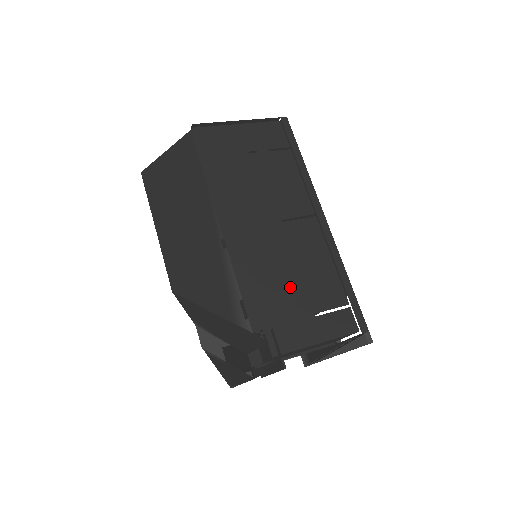
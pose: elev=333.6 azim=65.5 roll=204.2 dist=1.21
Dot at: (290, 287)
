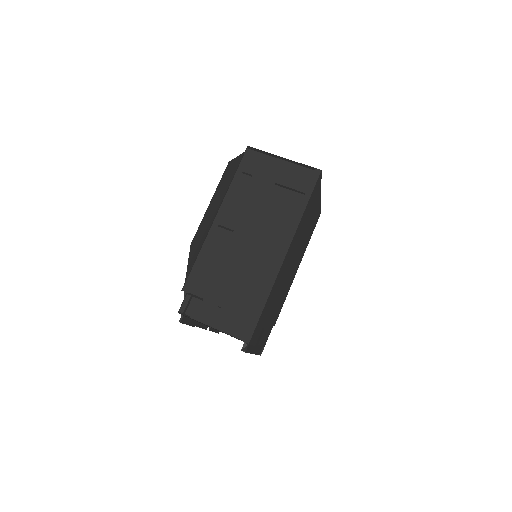
Dot at: (223, 282)
